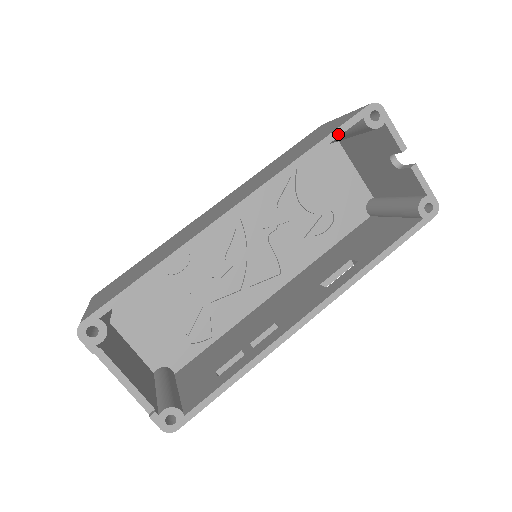
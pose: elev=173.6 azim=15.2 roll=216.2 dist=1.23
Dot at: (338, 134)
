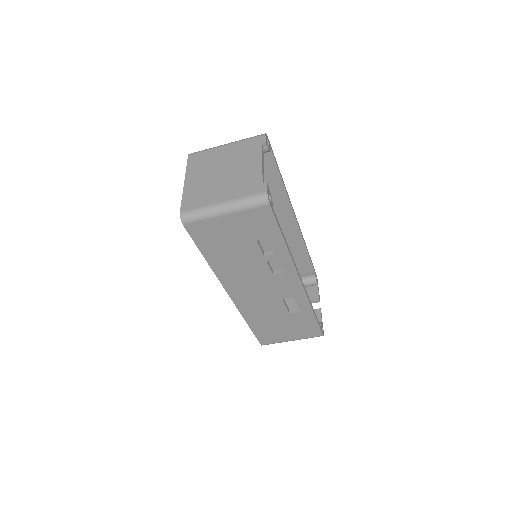
Dot at: occluded
